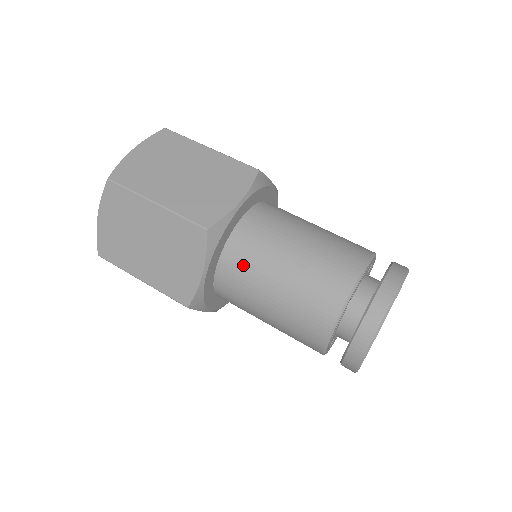
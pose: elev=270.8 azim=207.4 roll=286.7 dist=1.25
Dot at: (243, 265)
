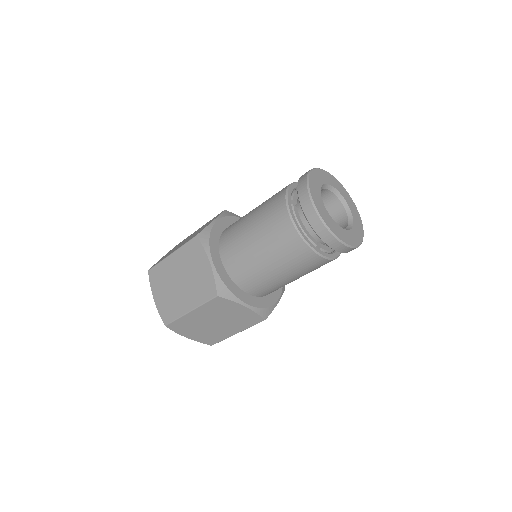
Dot at: (231, 243)
